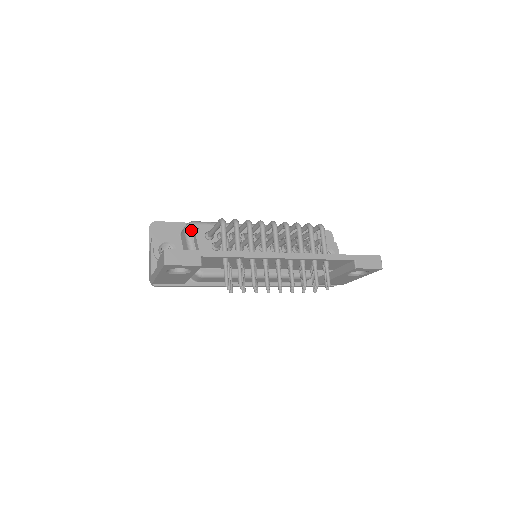
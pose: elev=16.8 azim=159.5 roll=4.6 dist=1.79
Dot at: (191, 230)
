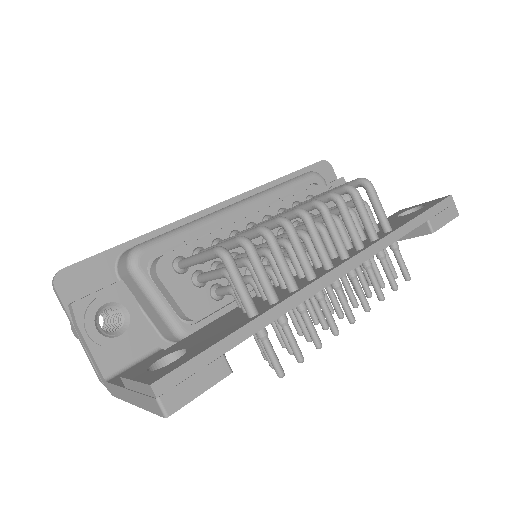
Dot at: (142, 267)
